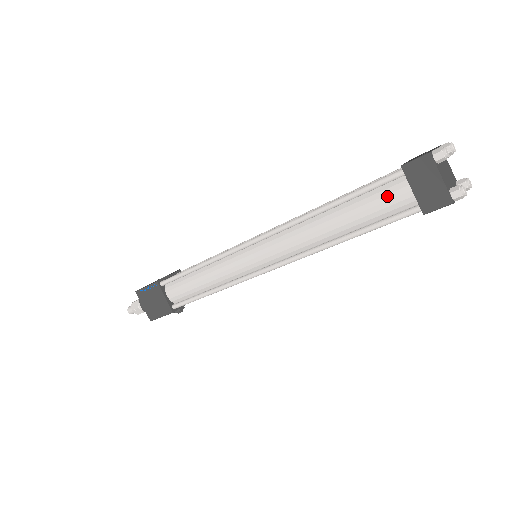
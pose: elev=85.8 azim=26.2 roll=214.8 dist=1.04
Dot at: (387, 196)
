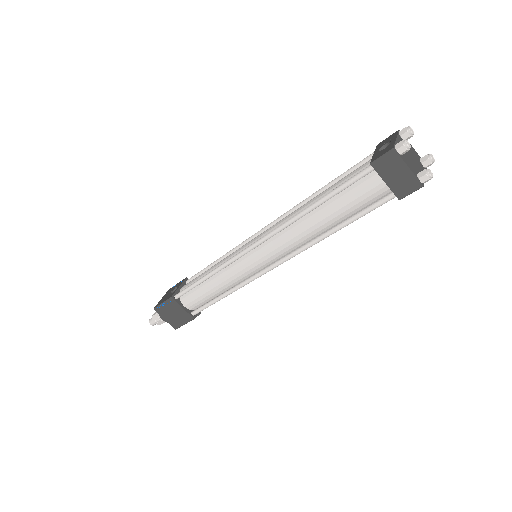
Dot at: (363, 190)
